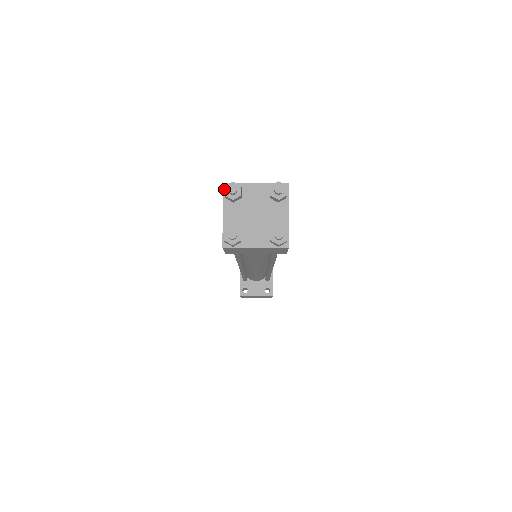
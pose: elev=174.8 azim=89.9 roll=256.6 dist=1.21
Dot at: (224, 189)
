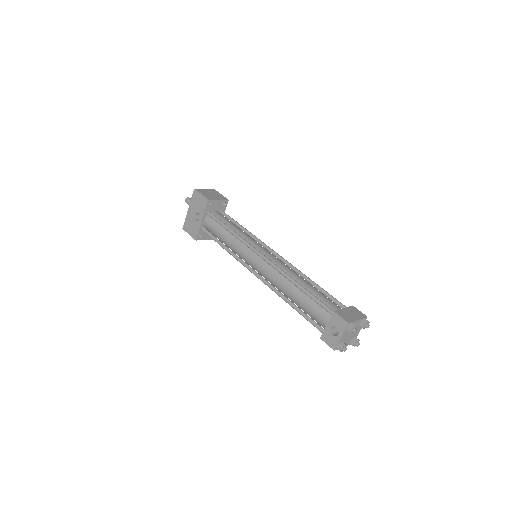
Dot at: (348, 326)
